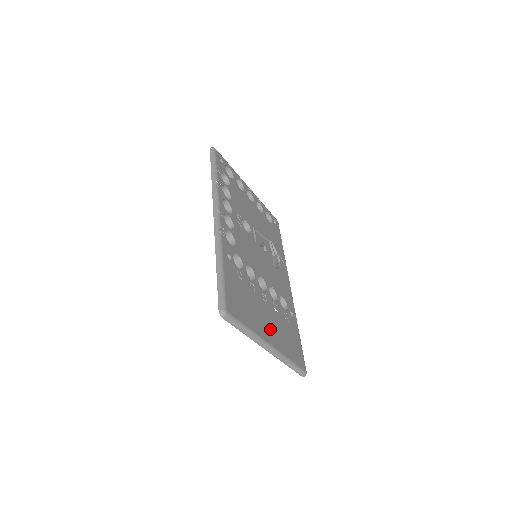
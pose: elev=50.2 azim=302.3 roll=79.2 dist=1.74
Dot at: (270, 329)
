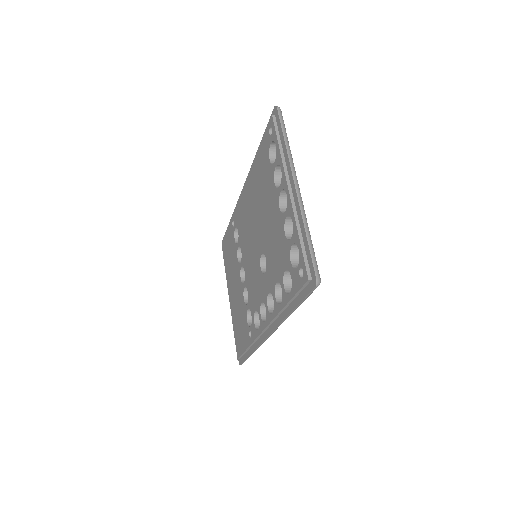
Dot at: occluded
